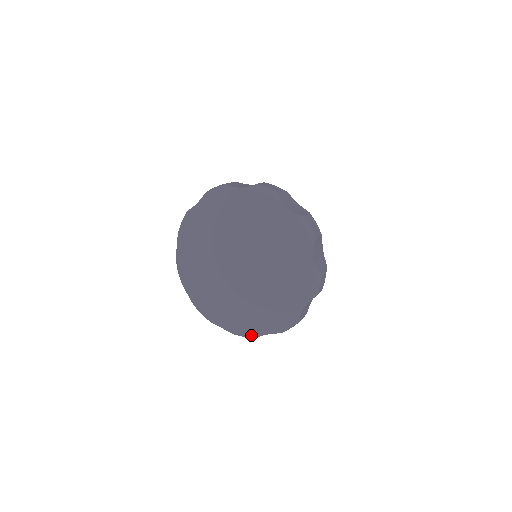
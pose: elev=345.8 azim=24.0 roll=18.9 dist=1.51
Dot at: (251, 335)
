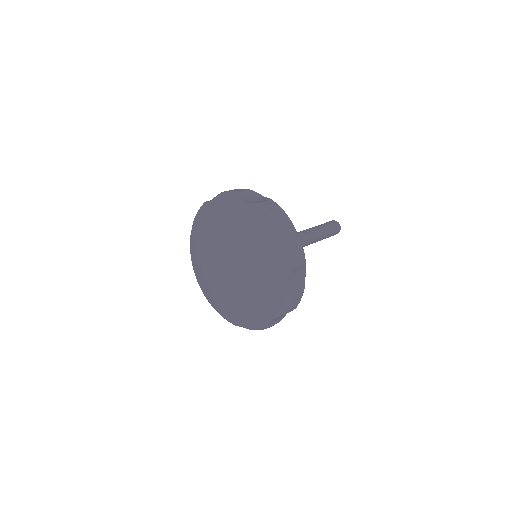
Dot at: (231, 322)
